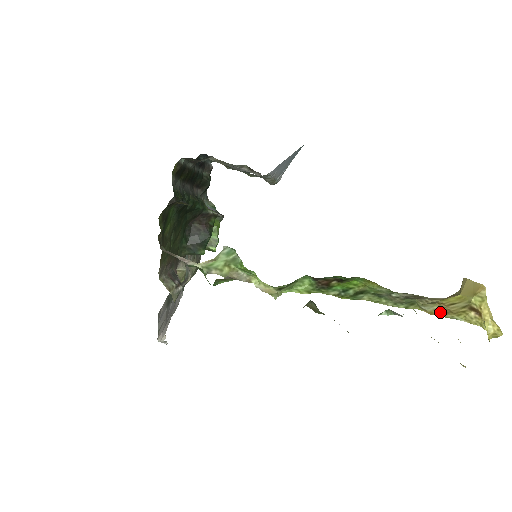
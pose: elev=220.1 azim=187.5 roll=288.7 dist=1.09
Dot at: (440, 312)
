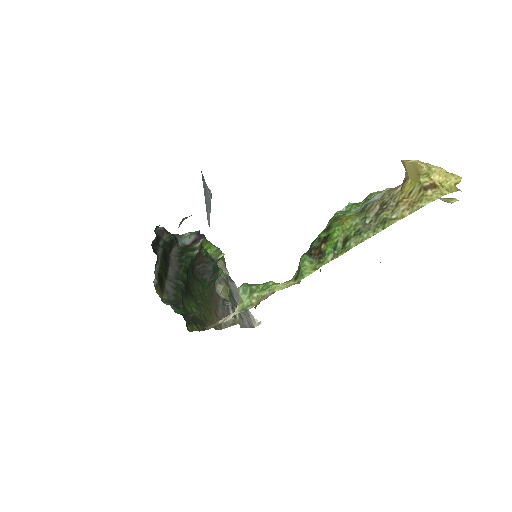
Dot at: (407, 210)
